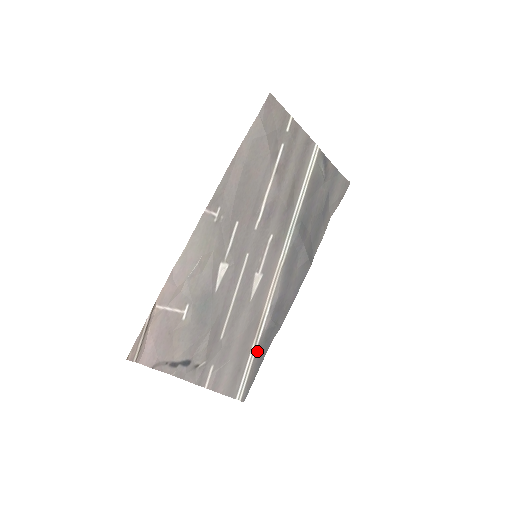
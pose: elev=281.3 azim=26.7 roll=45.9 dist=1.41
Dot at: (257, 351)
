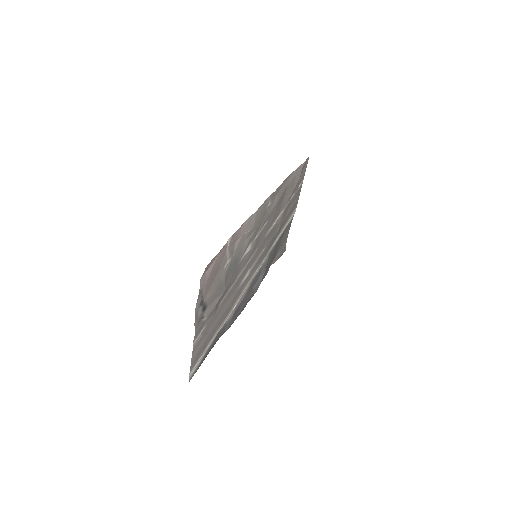
Dot at: (215, 338)
